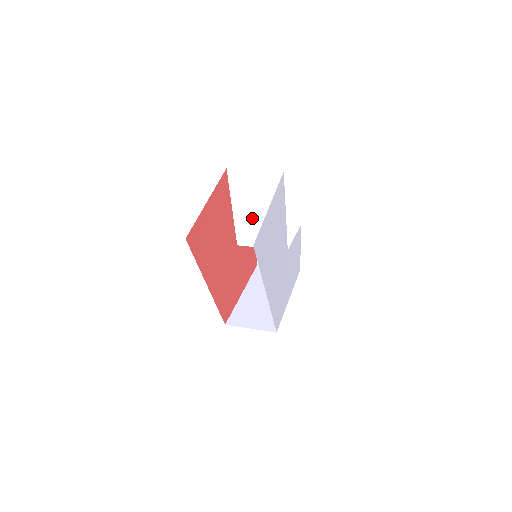
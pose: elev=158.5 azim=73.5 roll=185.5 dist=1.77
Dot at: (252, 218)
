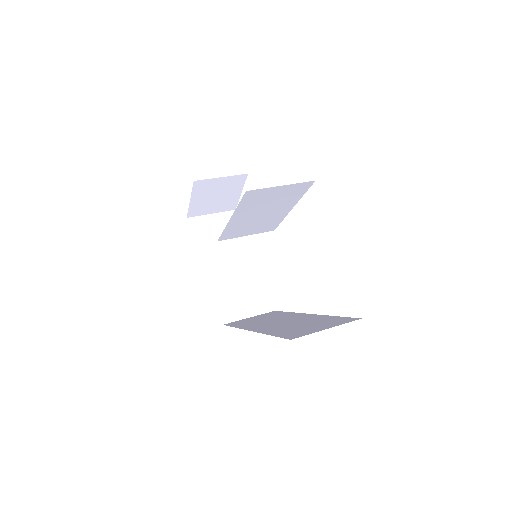
Dot at: (250, 220)
